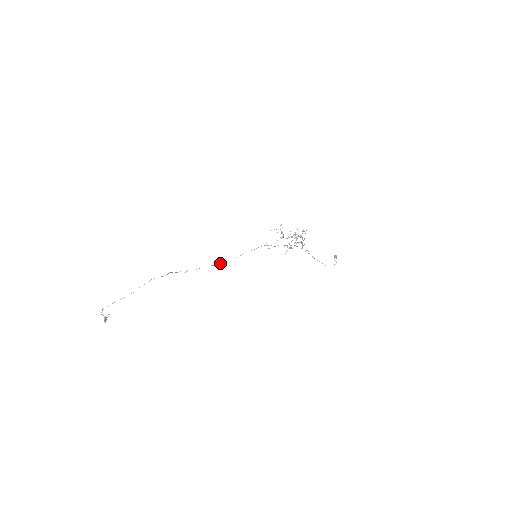
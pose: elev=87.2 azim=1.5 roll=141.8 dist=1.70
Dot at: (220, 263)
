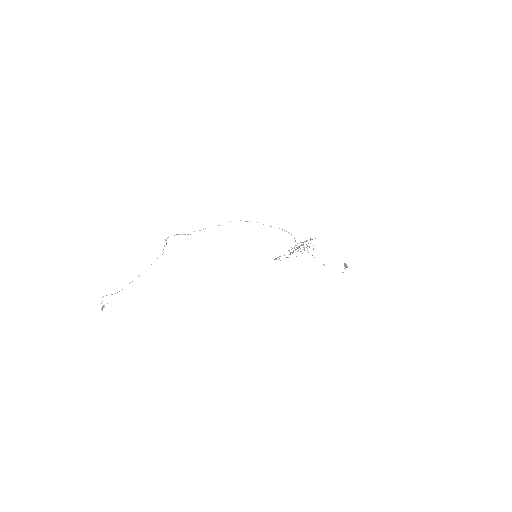
Dot at: occluded
